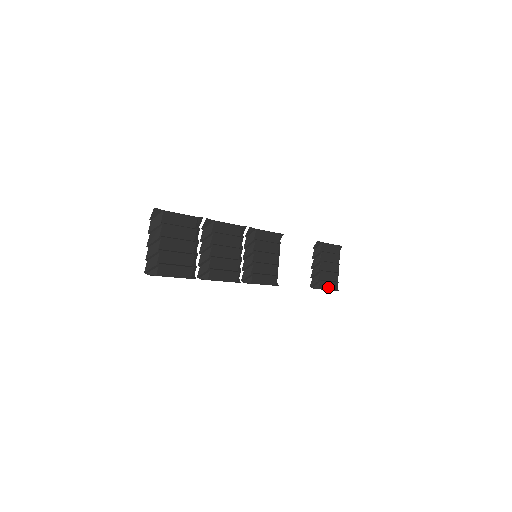
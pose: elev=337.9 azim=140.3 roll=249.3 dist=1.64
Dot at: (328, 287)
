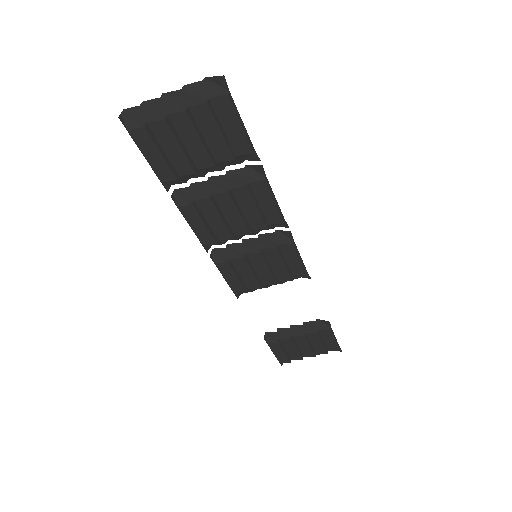
Dot at: (277, 353)
